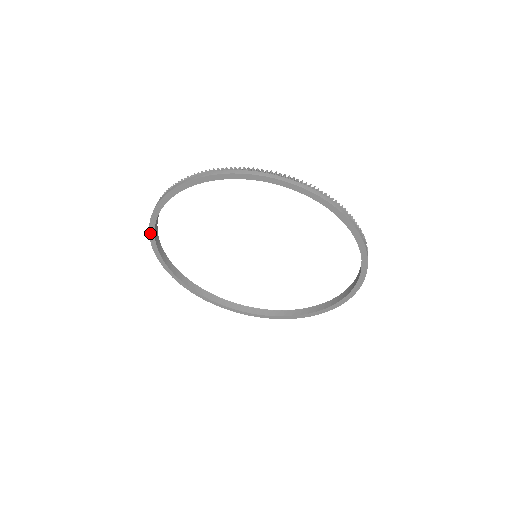
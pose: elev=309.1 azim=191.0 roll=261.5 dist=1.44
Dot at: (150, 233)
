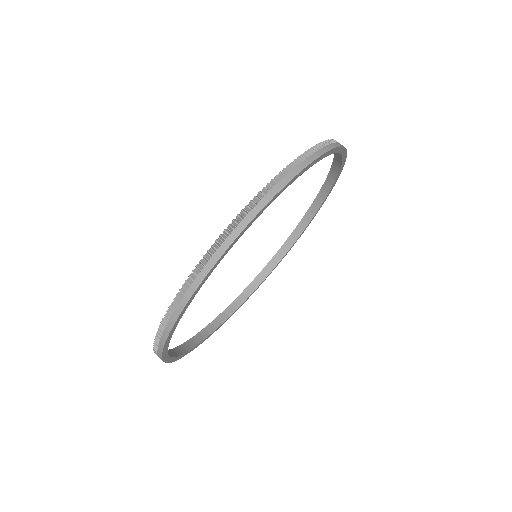
Dot at: (175, 360)
